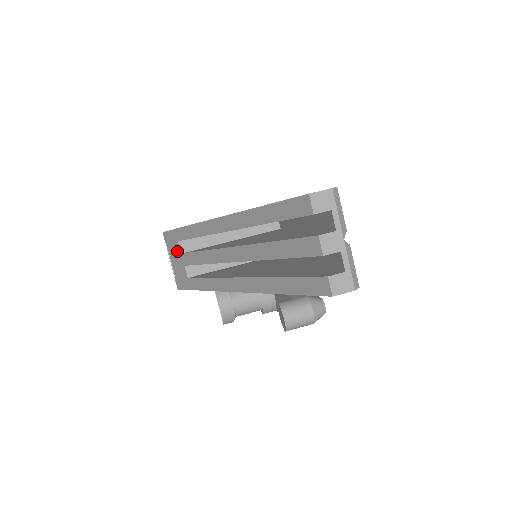
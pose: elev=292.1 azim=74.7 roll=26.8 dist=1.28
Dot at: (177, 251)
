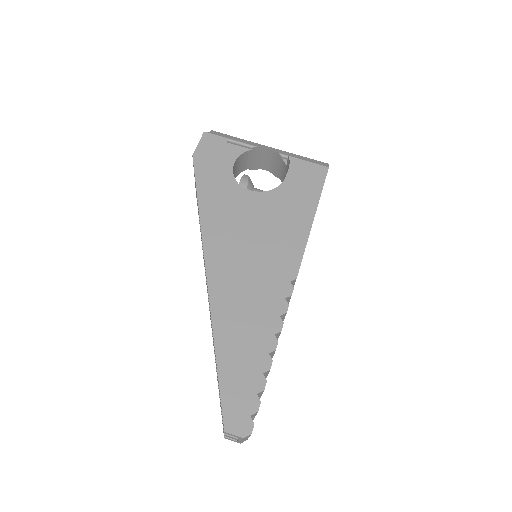
Dot at: occluded
